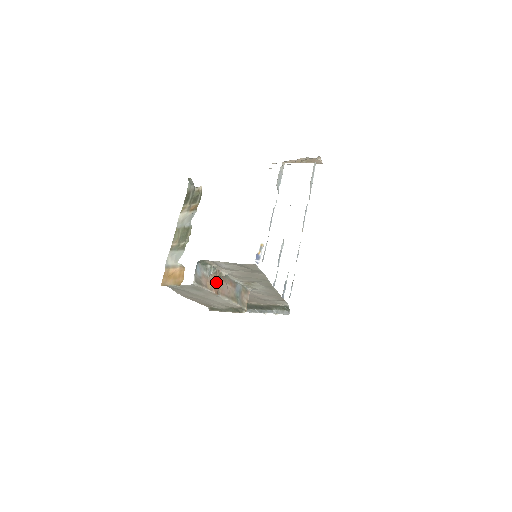
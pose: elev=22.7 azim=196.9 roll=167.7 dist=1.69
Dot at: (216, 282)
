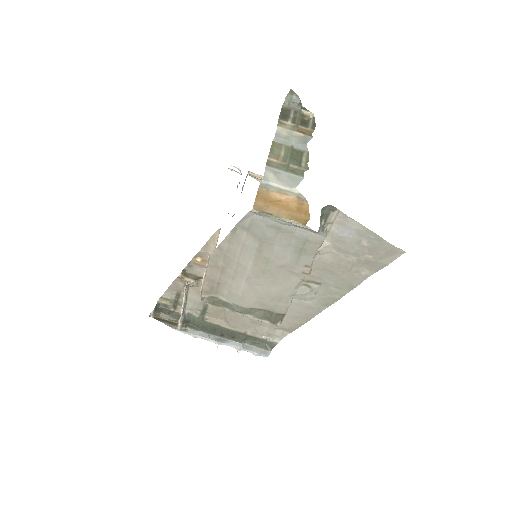
Dot at: occluded
